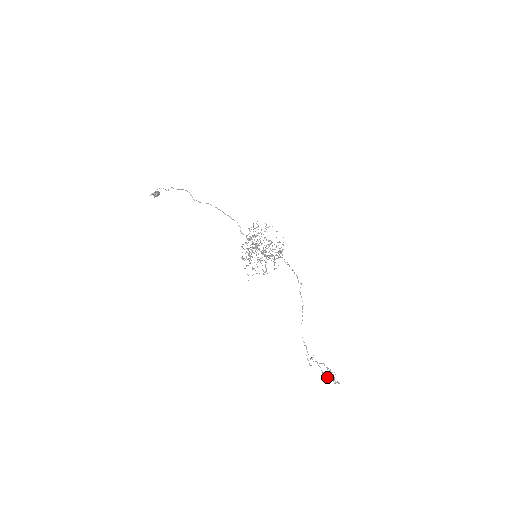
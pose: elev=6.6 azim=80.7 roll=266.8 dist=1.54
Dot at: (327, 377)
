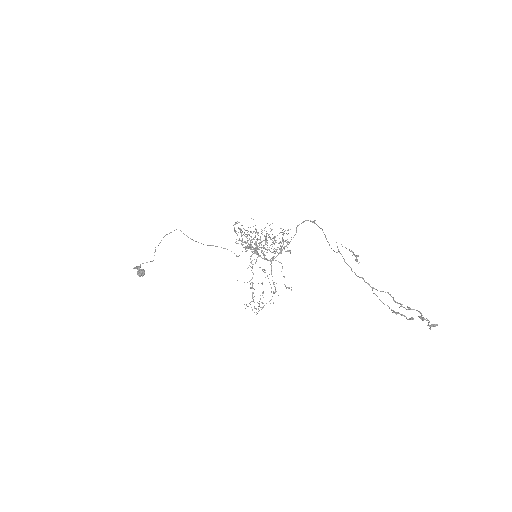
Dot at: (407, 319)
